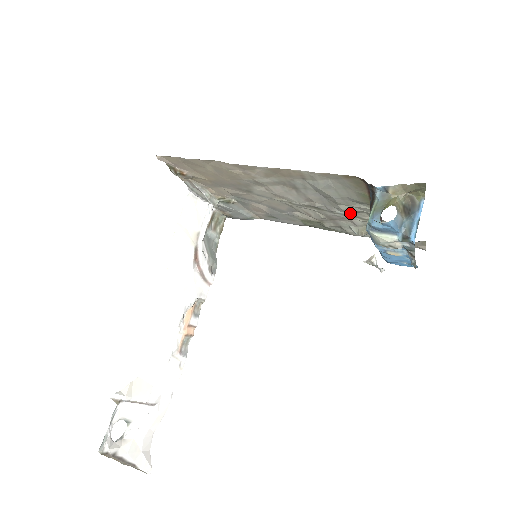
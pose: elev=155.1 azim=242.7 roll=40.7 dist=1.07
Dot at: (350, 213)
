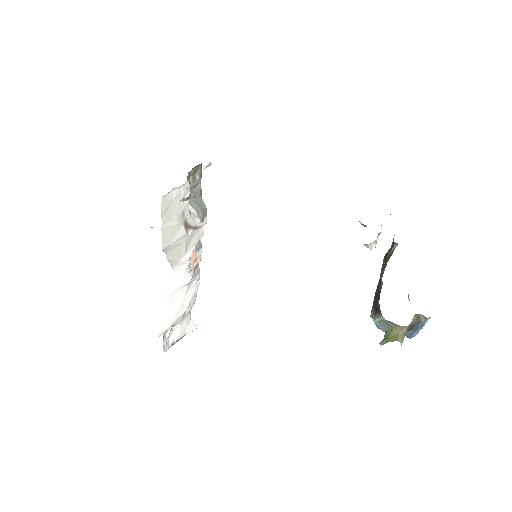
Dot at: occluded
